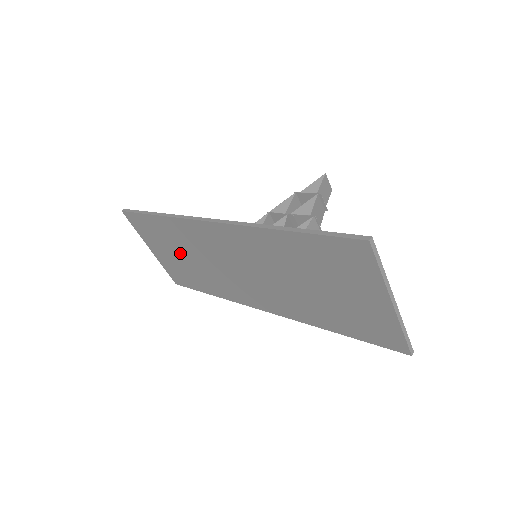
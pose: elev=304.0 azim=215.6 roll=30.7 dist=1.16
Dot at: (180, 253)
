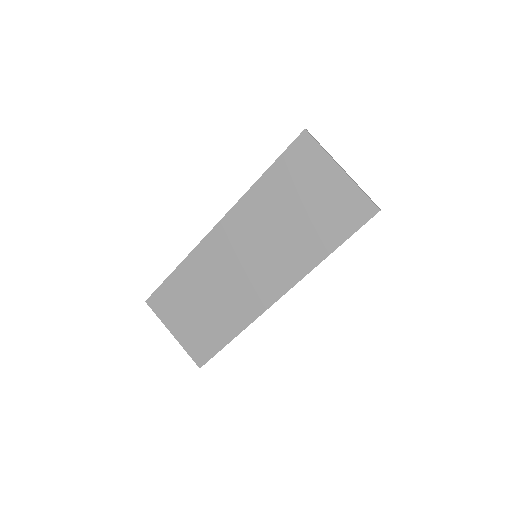
Dot at: (198, 303)
